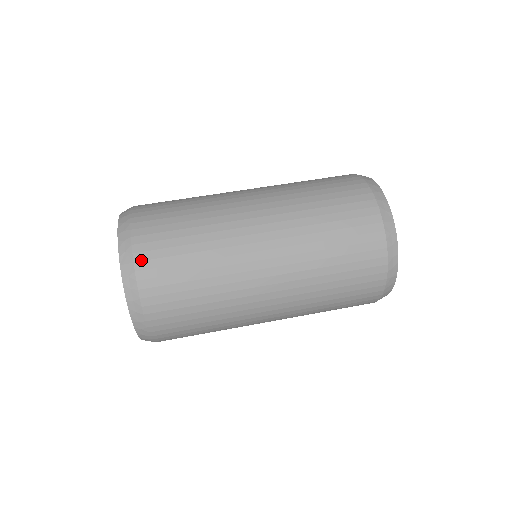
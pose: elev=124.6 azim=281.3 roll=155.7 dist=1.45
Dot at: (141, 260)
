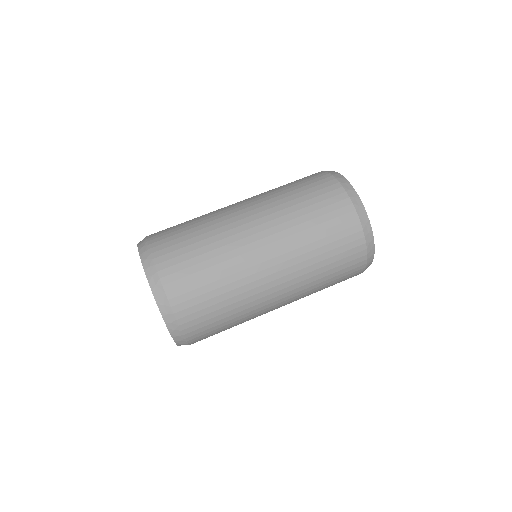
Dot at: (171, 290)
